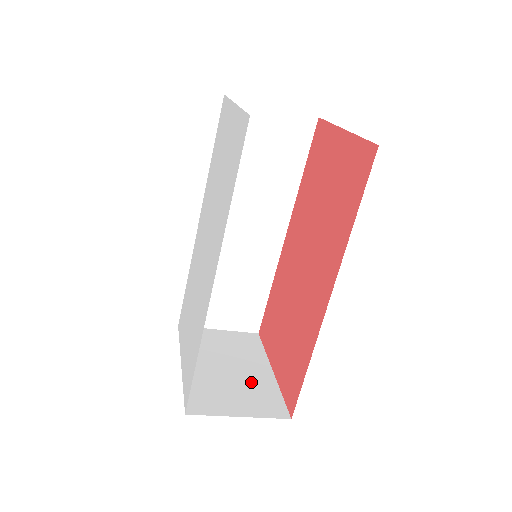
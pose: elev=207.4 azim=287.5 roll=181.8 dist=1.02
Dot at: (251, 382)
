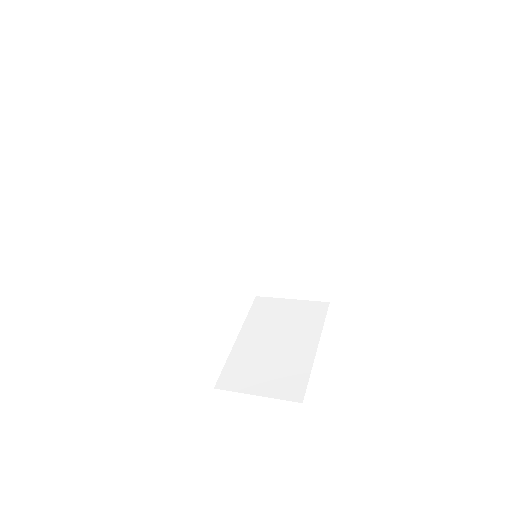
Dot at: (288, 360)
